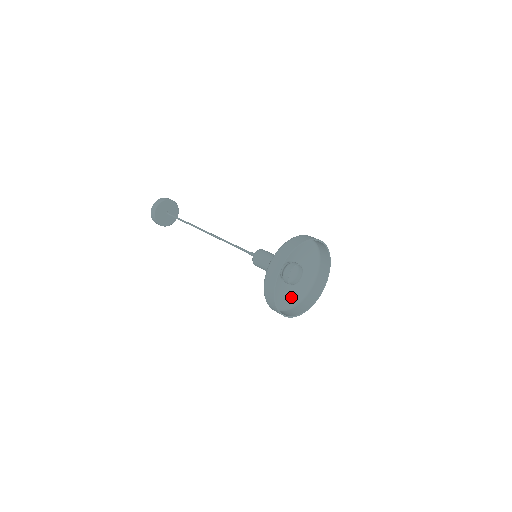
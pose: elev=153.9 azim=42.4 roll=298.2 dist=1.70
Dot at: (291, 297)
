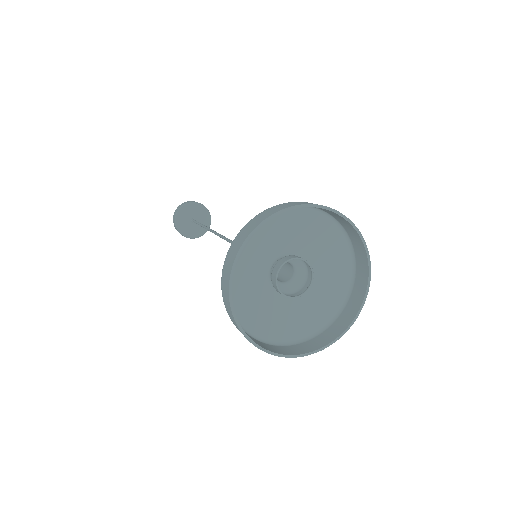
Dot at: (251, 309)
